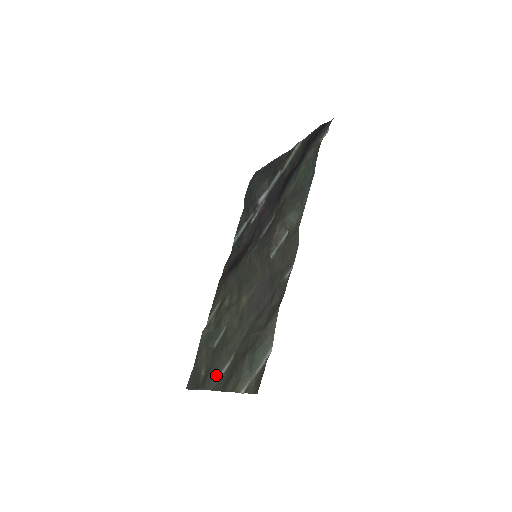
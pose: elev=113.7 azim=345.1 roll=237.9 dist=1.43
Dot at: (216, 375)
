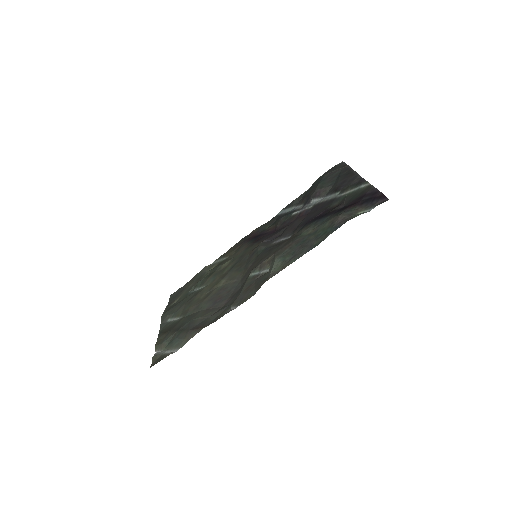
Dot at: (170, 316)
